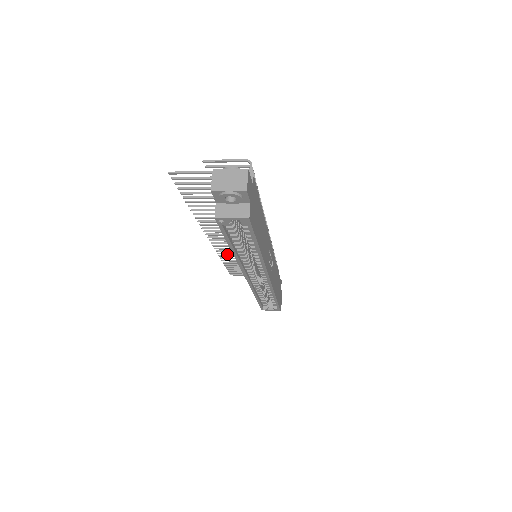
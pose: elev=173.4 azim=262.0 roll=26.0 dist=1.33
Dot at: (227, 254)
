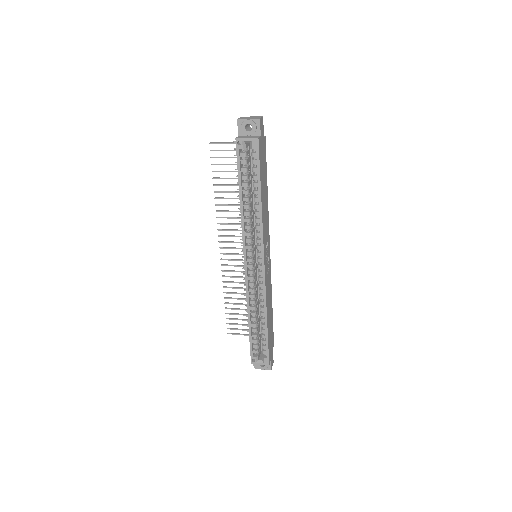
Dot at: (231, 282)
